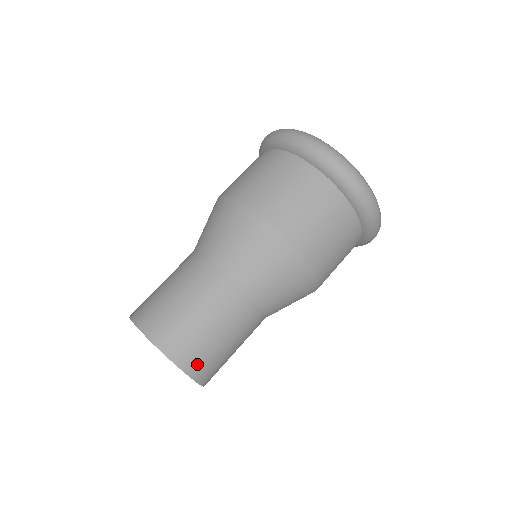
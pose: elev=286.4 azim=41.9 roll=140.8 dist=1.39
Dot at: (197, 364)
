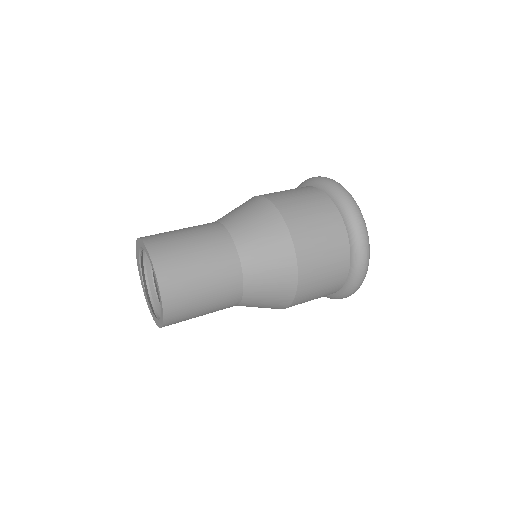
Dot at: (165, 260)
